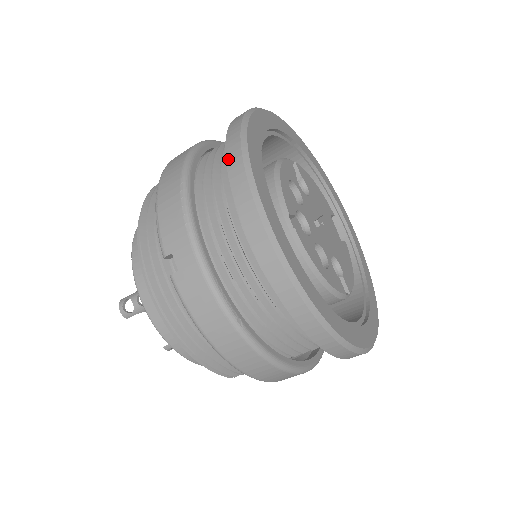
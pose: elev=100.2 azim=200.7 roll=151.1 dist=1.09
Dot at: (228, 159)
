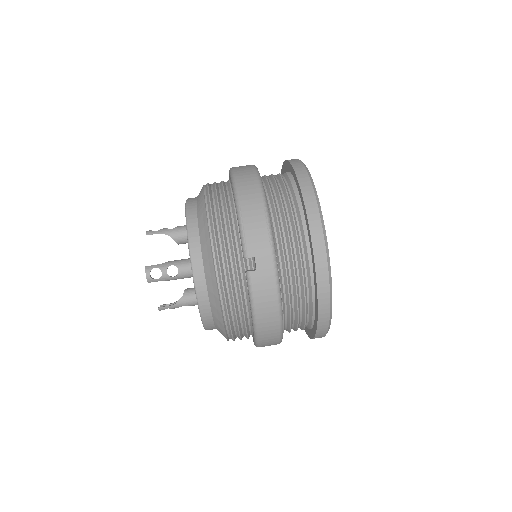
Dot at: (307, 205)
